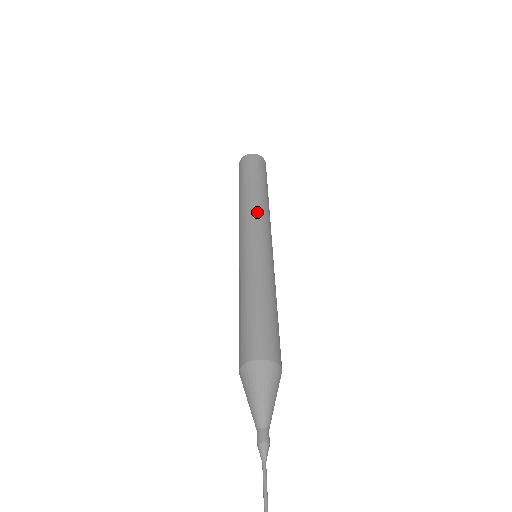
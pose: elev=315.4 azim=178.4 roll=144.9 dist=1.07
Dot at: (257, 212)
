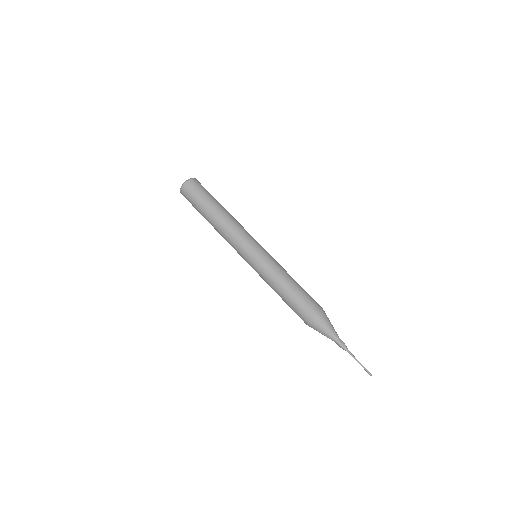
Dot at: (241, 227)
